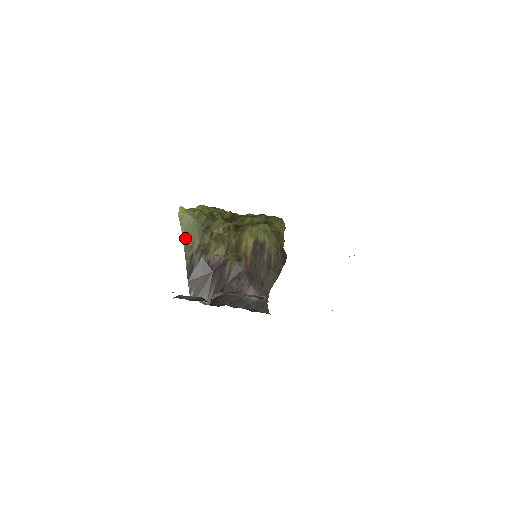
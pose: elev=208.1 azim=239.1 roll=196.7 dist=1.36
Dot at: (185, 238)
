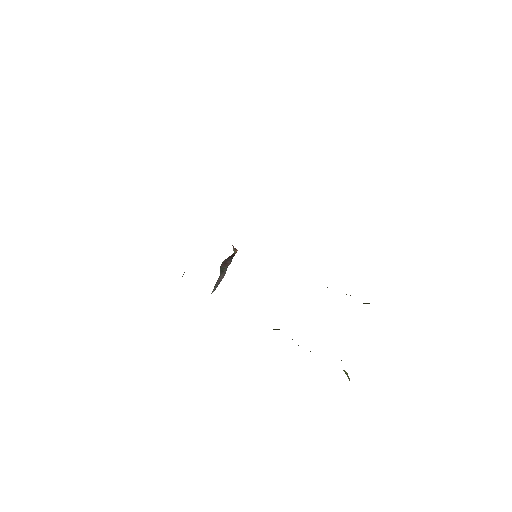
Dot at: occluded
